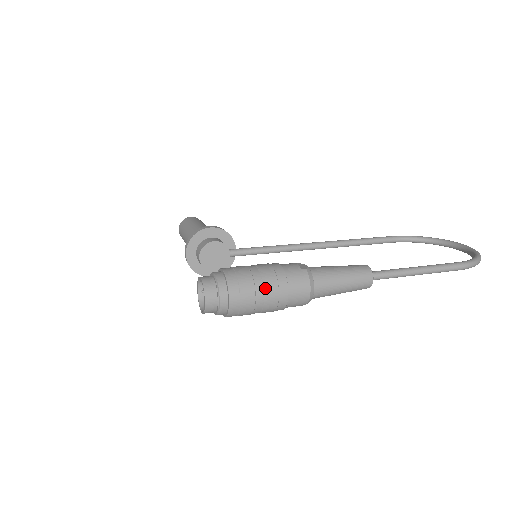
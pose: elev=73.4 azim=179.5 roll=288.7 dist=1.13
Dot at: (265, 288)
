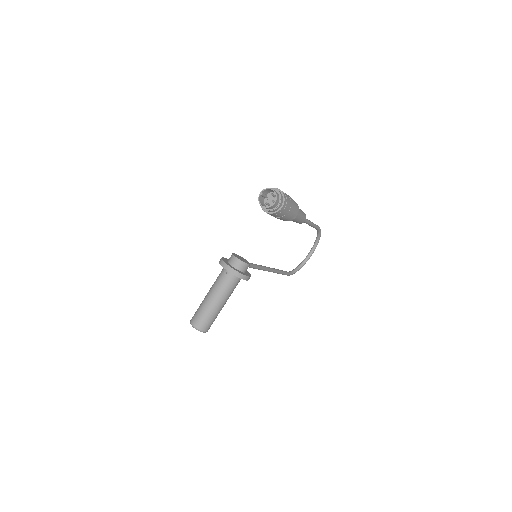
Dot at: occluded
